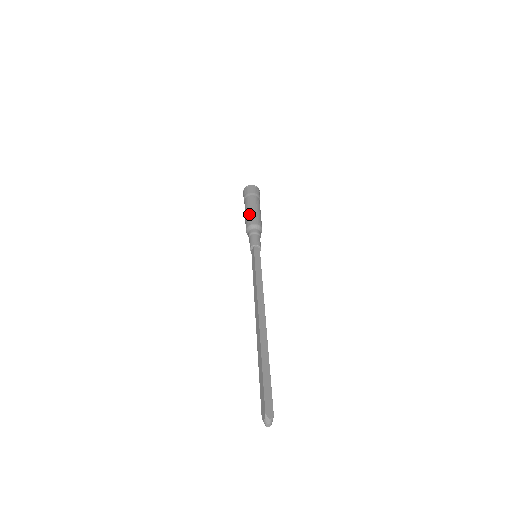
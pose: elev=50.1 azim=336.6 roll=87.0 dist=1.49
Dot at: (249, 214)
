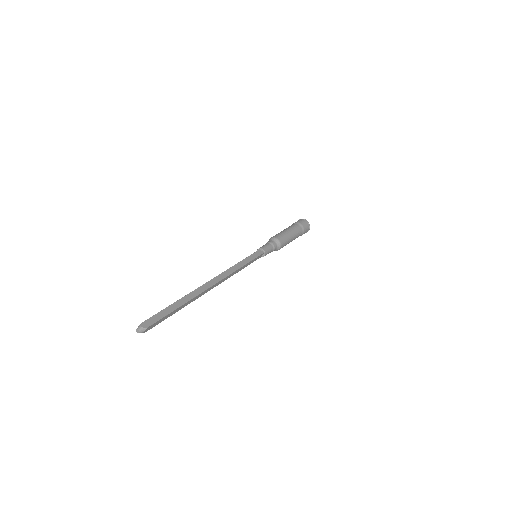
Dot at: (280, 232)
